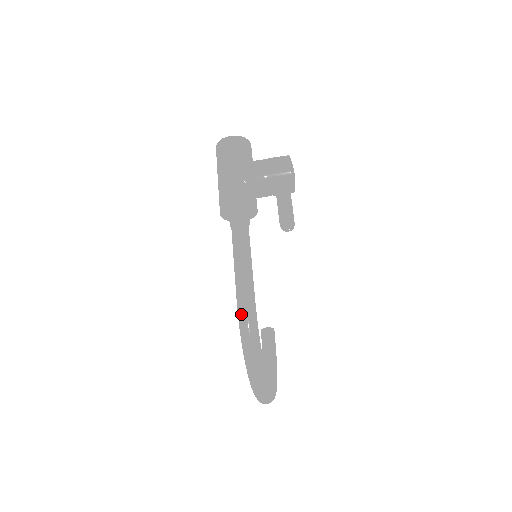
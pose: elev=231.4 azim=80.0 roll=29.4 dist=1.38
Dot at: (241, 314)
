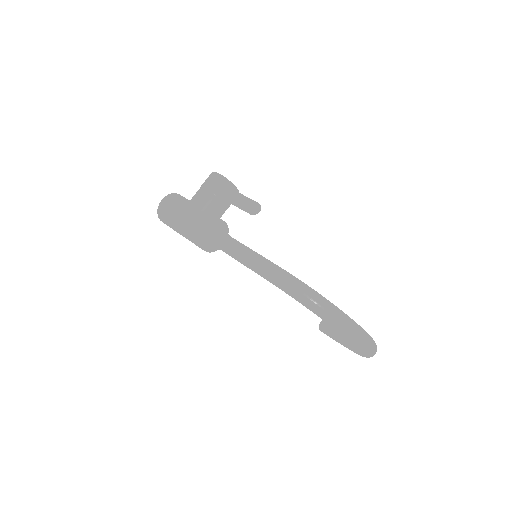
Dot at: (282, 284)
